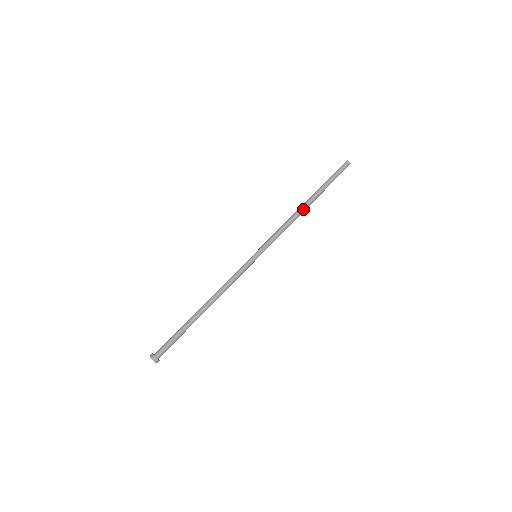
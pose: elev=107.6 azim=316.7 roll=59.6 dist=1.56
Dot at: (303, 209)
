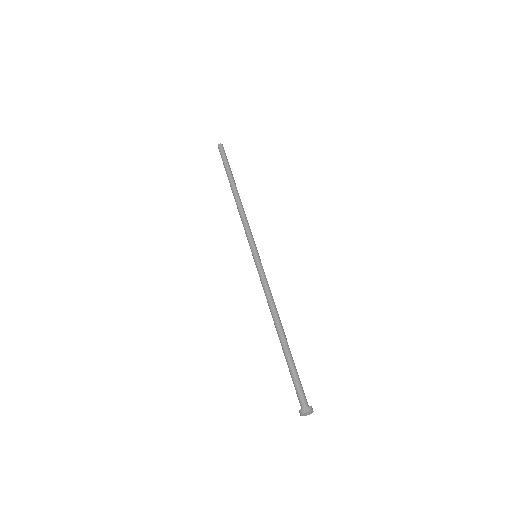
Dot at: (236, 197)
